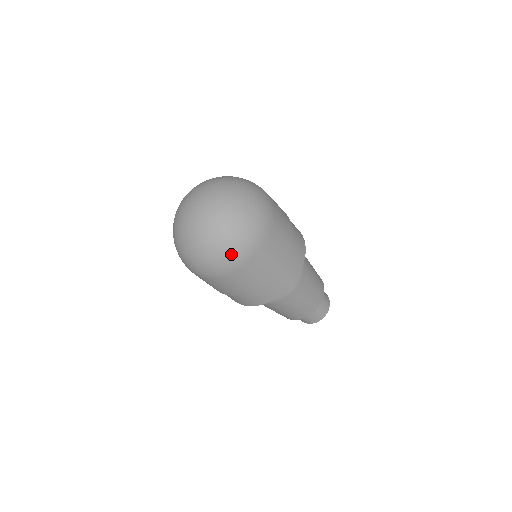
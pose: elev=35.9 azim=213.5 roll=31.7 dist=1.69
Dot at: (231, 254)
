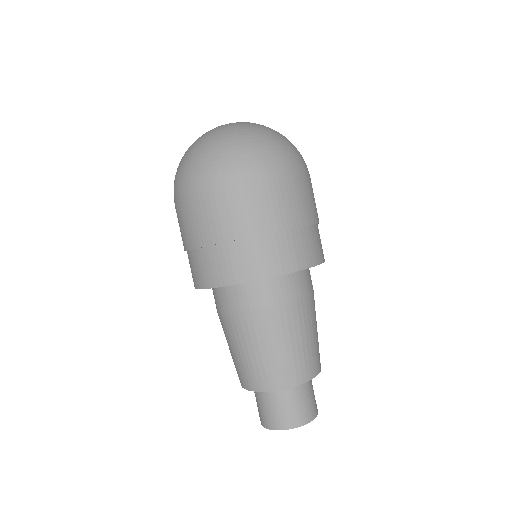
Dot at: (248, 157)
